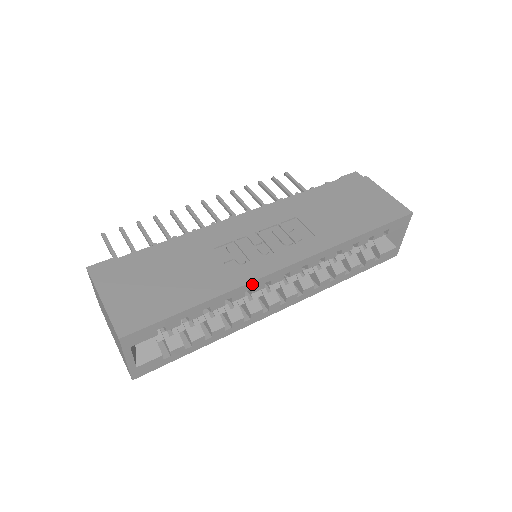
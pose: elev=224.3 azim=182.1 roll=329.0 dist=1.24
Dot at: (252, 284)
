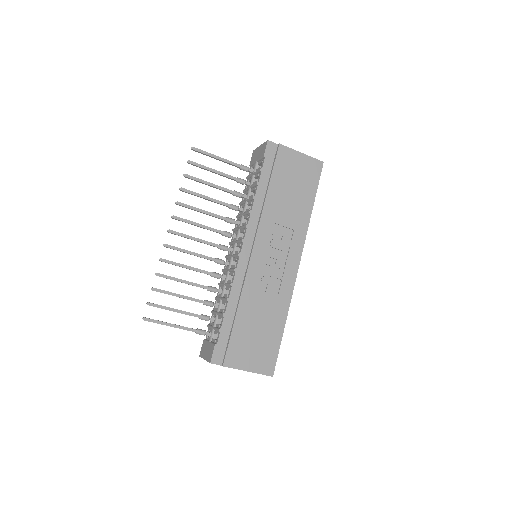
Dot at: (292, 291)
